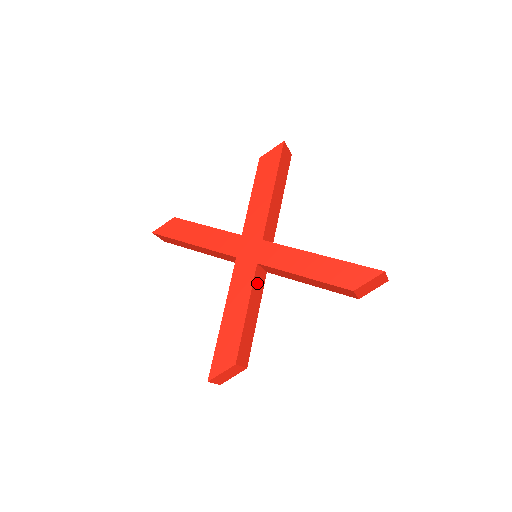
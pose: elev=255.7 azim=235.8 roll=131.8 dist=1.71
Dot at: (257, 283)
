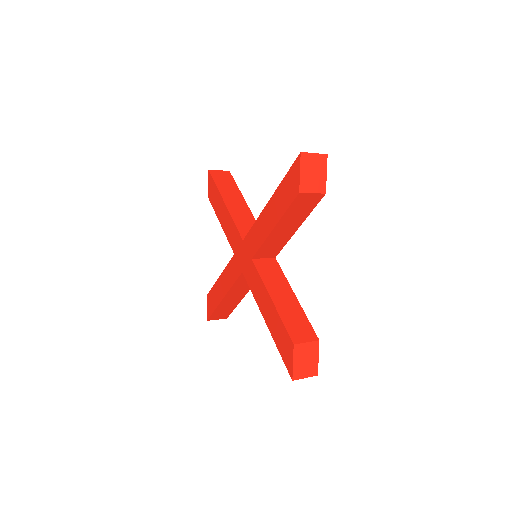
Dot at: (267, 272)
